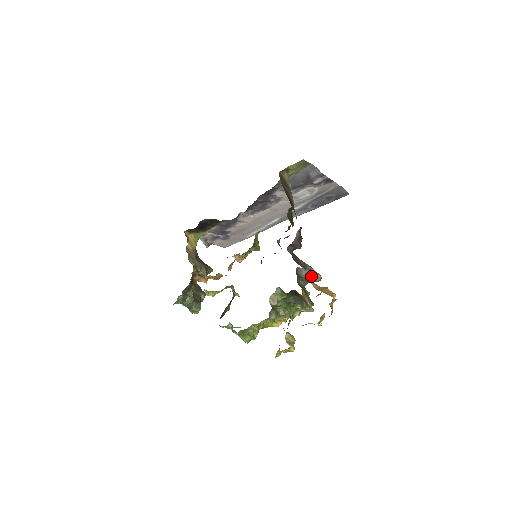
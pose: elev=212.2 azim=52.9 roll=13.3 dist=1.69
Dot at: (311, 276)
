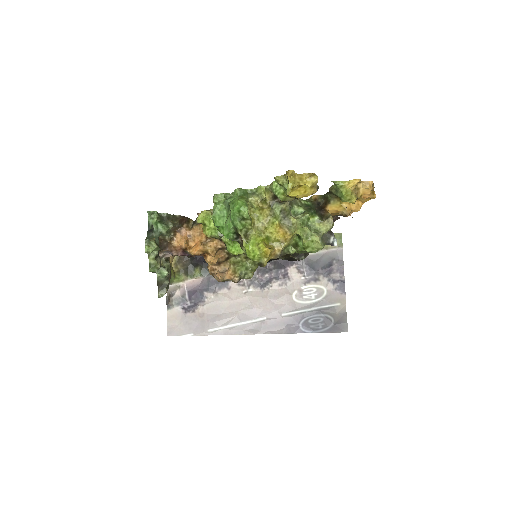
Dot at: (330, 236)
